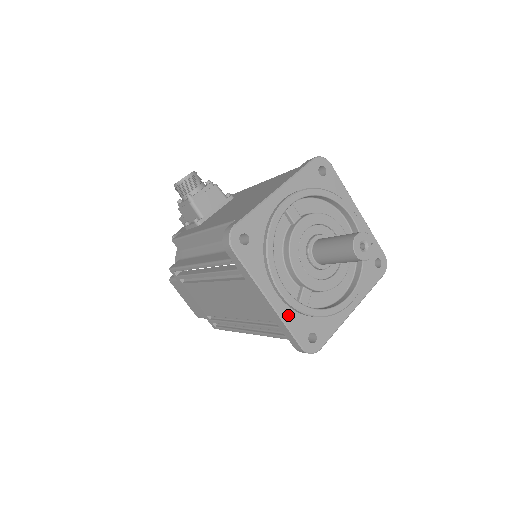
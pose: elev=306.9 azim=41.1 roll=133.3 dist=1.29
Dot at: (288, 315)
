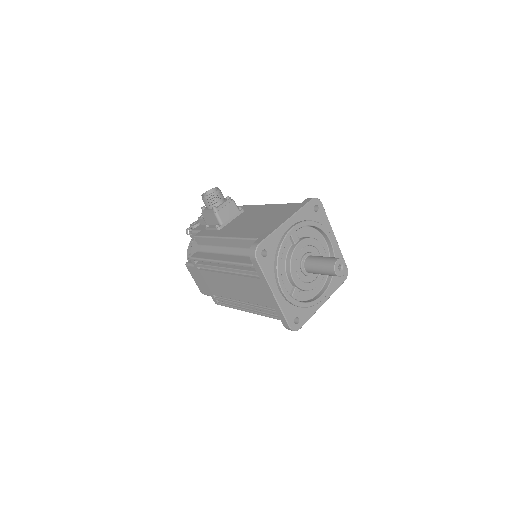
Dot at: (284, 305)
